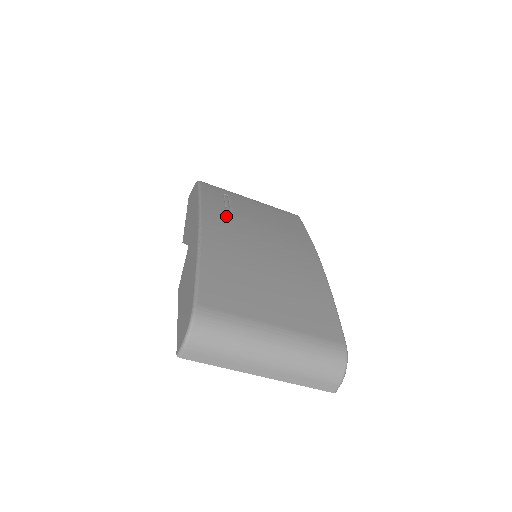
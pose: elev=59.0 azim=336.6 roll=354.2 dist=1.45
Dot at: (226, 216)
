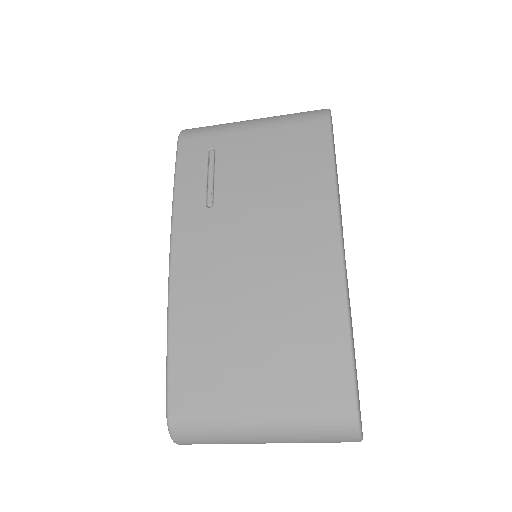
Dot at: (204, 216)
